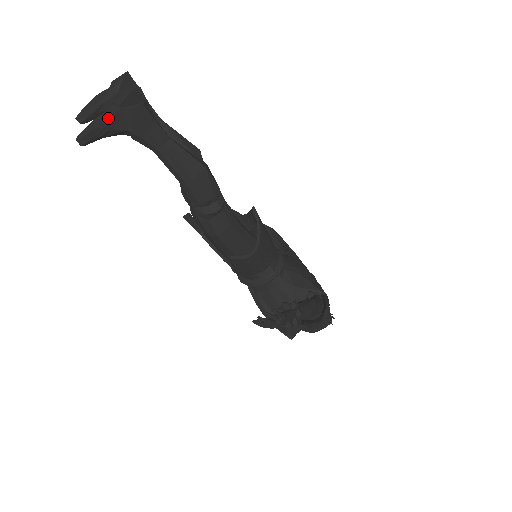
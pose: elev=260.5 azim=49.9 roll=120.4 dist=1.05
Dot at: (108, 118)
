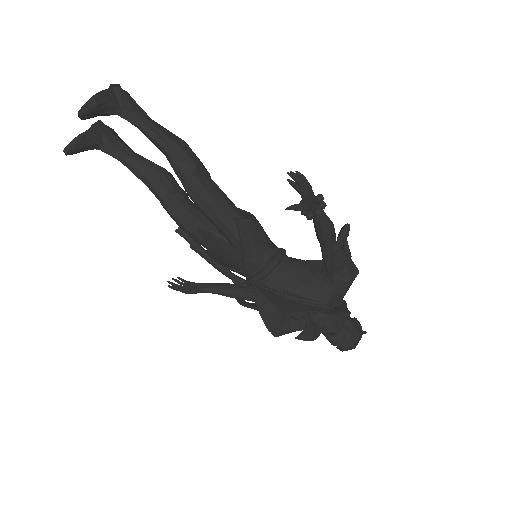
Dot at: (104, 91)
